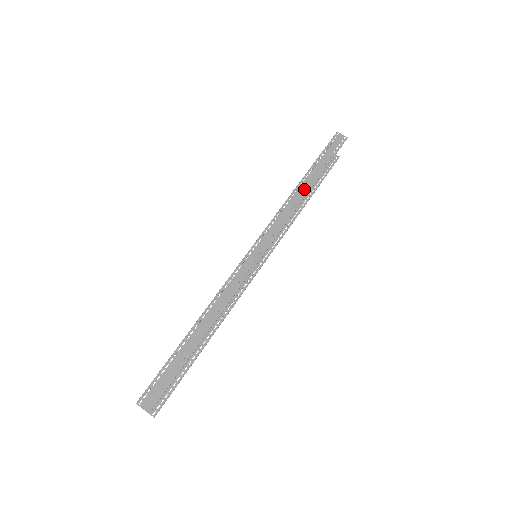
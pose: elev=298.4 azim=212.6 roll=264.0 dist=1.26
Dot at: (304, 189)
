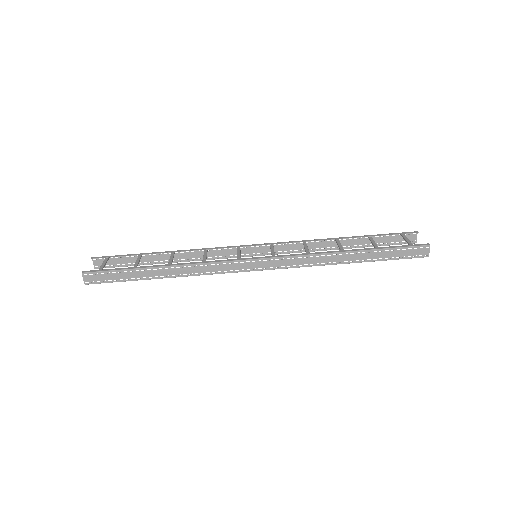
Dot at: (342, 259)
